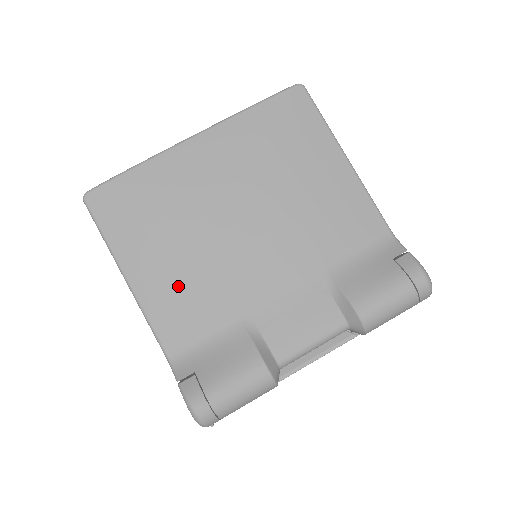
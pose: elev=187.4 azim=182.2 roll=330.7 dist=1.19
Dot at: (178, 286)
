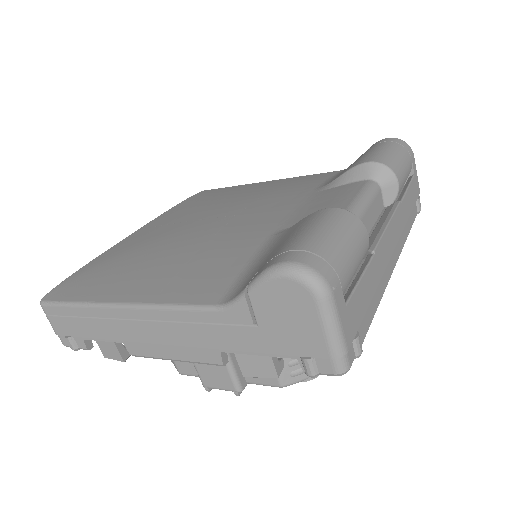
Dot at: (183, 267)
